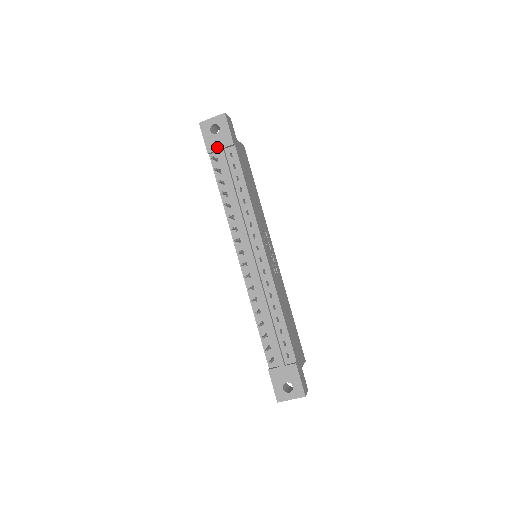
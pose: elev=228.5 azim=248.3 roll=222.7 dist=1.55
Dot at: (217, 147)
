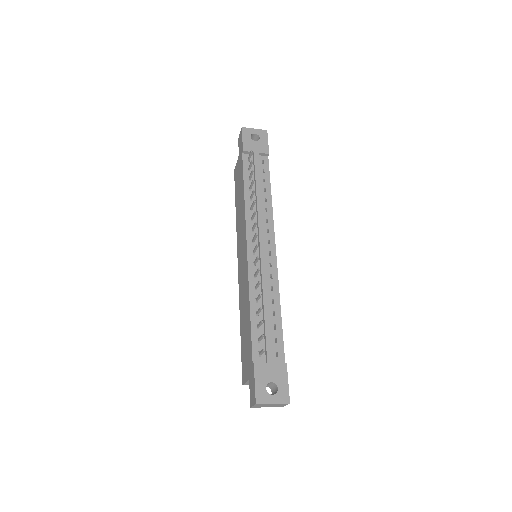
Dot at: (253, 150)
